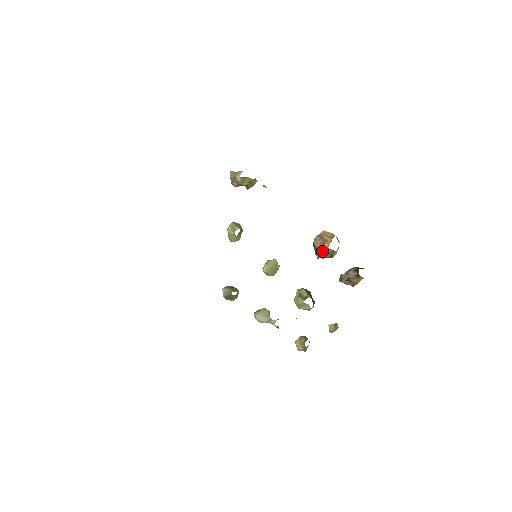
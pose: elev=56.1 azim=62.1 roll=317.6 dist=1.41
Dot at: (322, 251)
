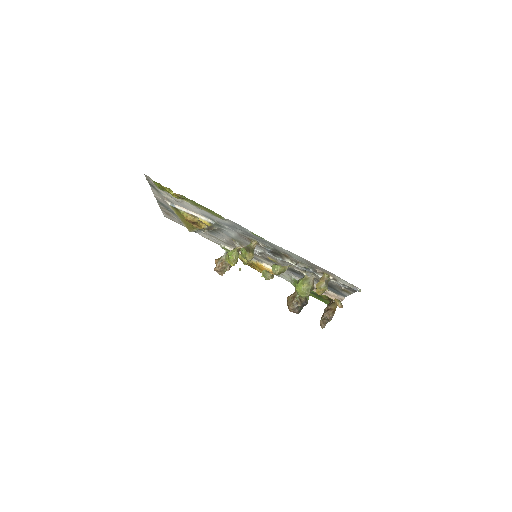
Dot at: occluded
